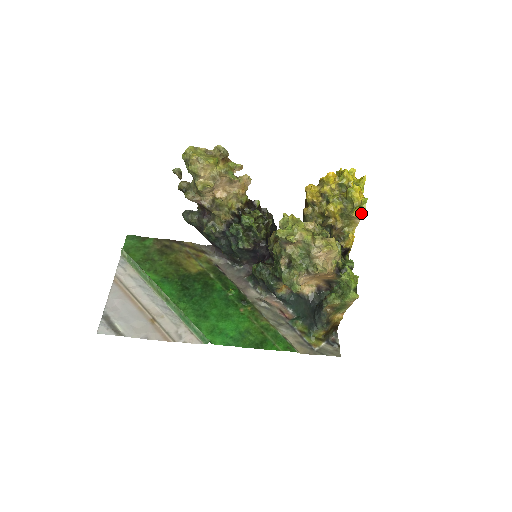
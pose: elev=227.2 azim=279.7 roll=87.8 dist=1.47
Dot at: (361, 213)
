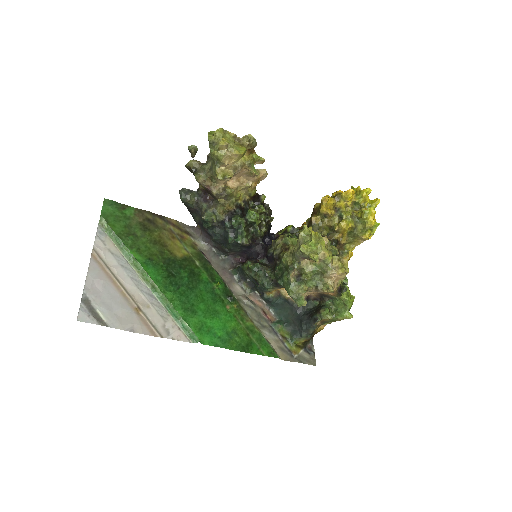
Dot at: (369, 236)
